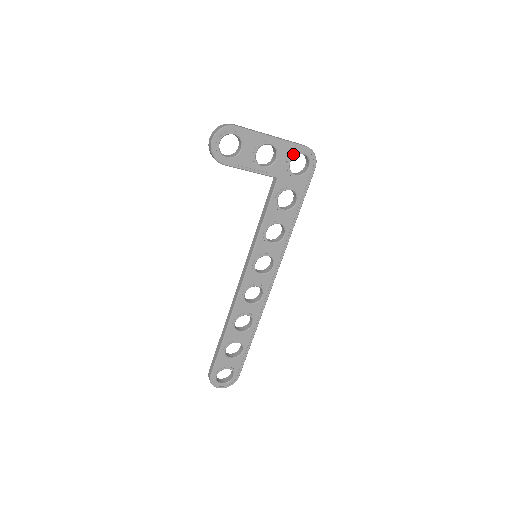
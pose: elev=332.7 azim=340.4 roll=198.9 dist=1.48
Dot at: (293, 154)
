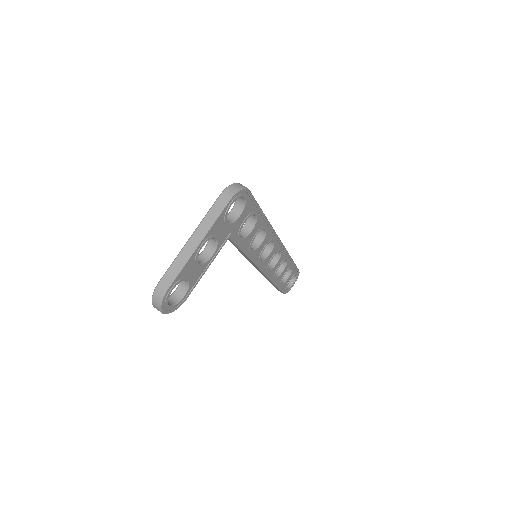
Dot at: (224, 218)
